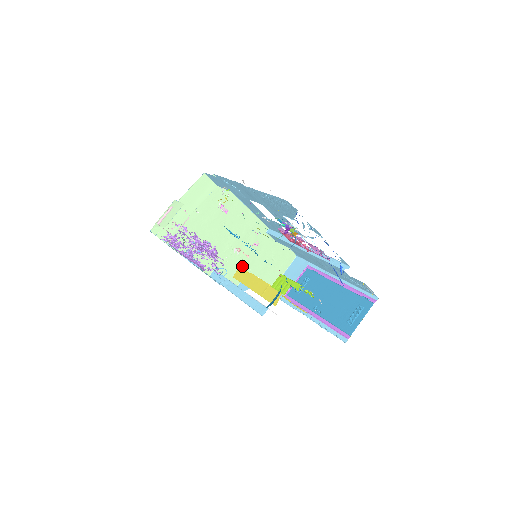
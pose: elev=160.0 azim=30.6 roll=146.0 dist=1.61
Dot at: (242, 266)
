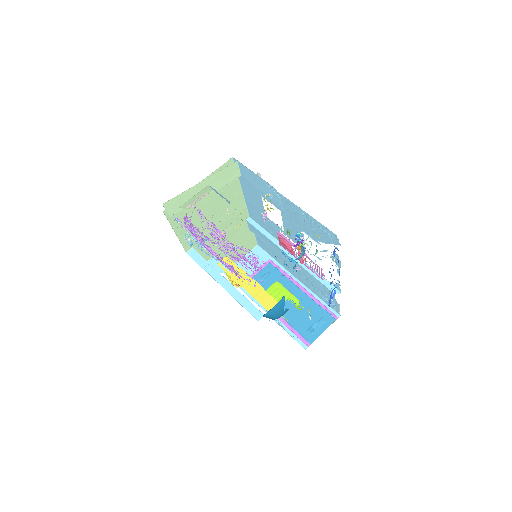
Dot at: (215, 247)
